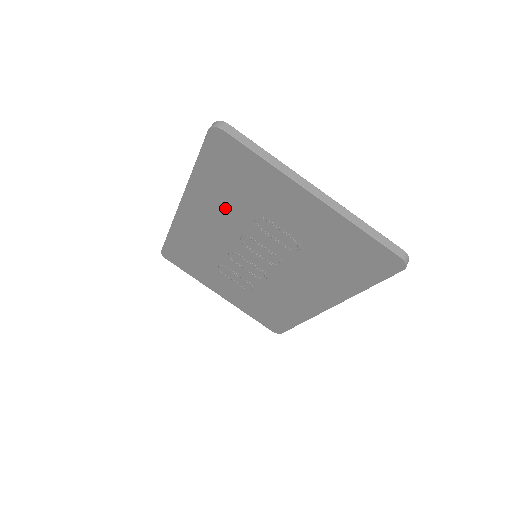
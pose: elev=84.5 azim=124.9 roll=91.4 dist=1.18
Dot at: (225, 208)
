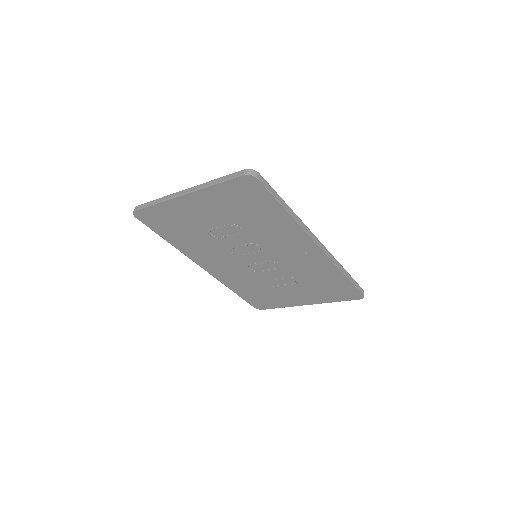
Dot at: (202, 246)
